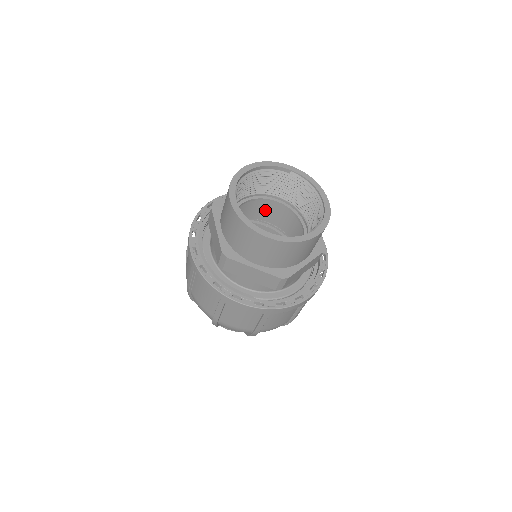
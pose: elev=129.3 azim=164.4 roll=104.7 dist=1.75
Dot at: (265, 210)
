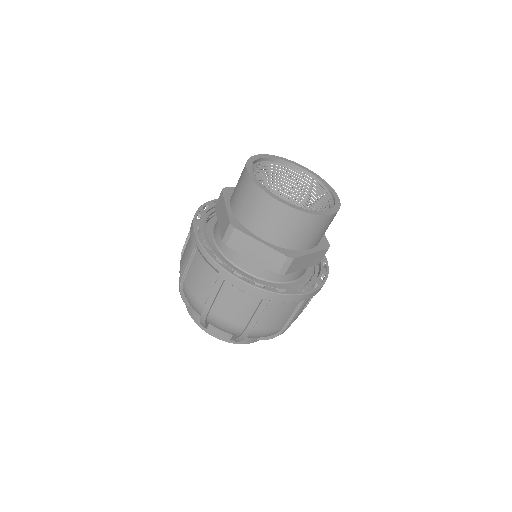
Dot at: occluded
